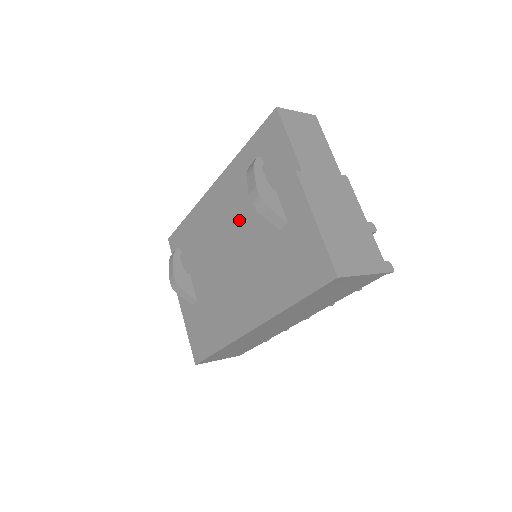
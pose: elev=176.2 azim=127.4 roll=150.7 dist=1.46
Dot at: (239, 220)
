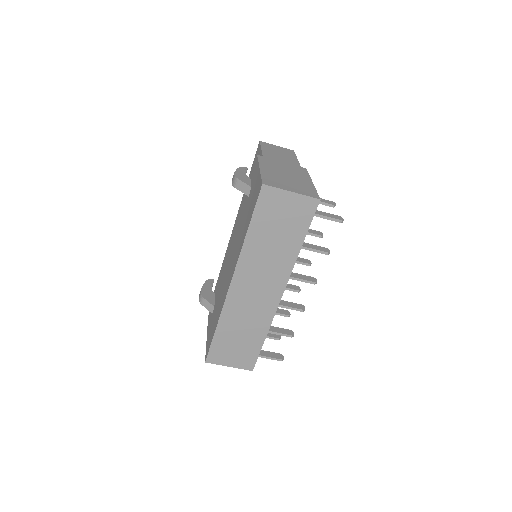
Dot at: occluded
